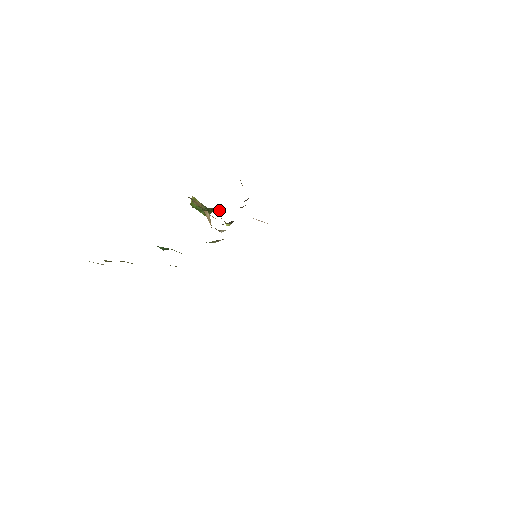
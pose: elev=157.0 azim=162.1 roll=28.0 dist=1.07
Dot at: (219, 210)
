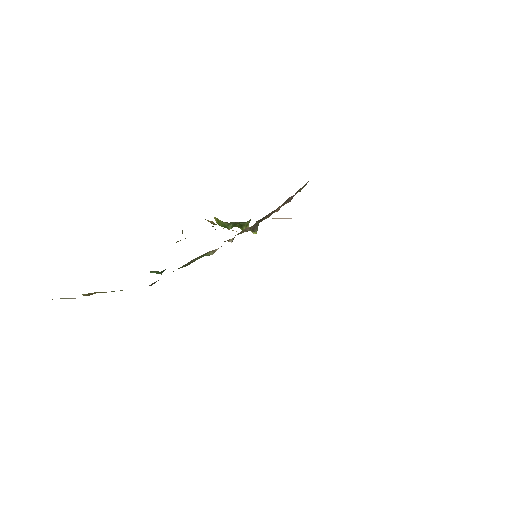
Dot at: (249, 221)
